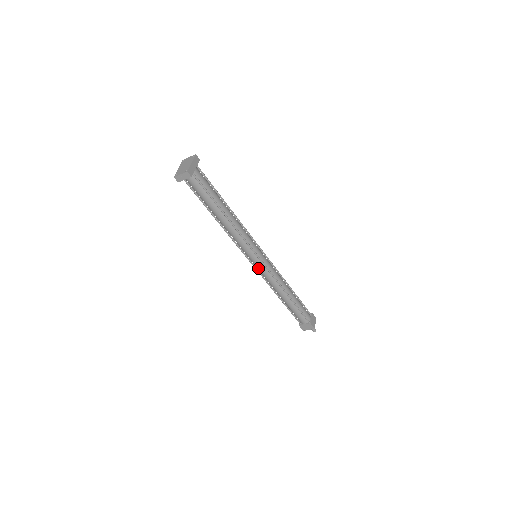
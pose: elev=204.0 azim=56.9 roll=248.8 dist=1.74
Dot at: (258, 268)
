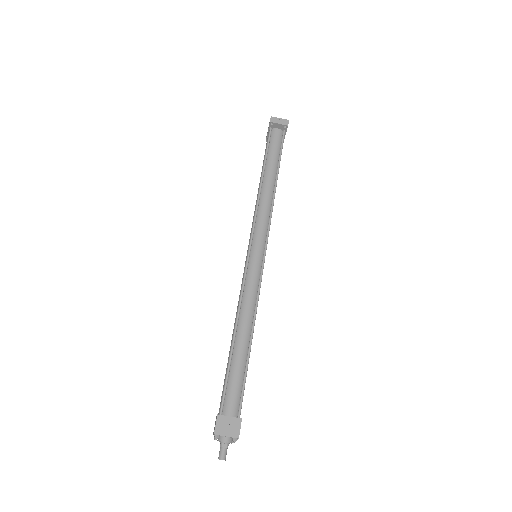
Dot at: (251, 266)
